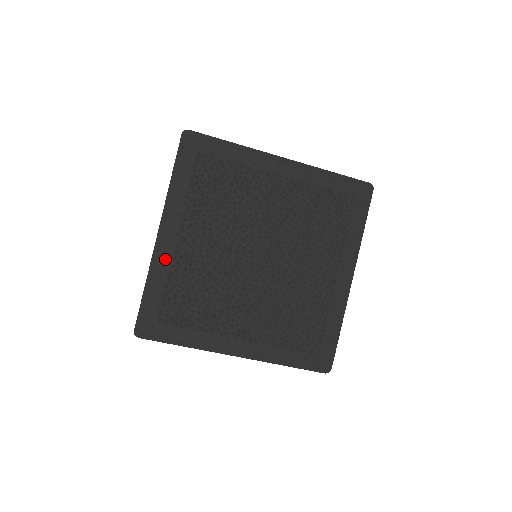
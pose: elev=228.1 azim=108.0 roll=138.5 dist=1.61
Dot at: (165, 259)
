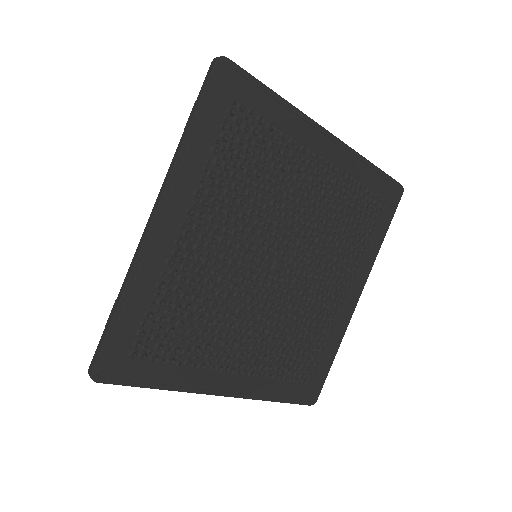
Dot at: (157, 262)
